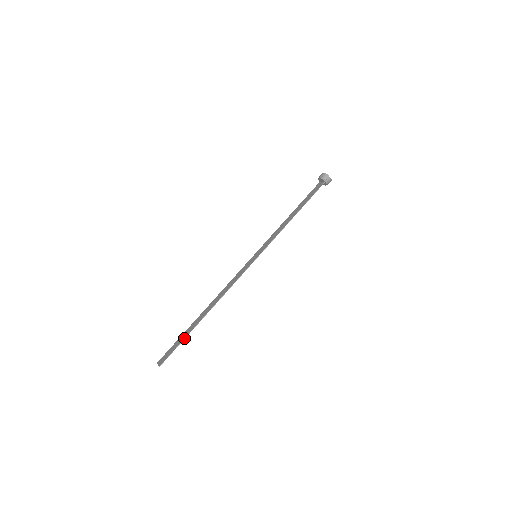
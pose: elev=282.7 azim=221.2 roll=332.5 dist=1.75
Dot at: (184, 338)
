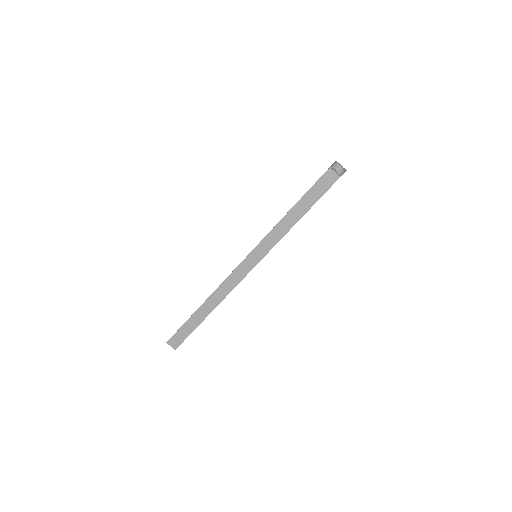
Dot at: occluded
